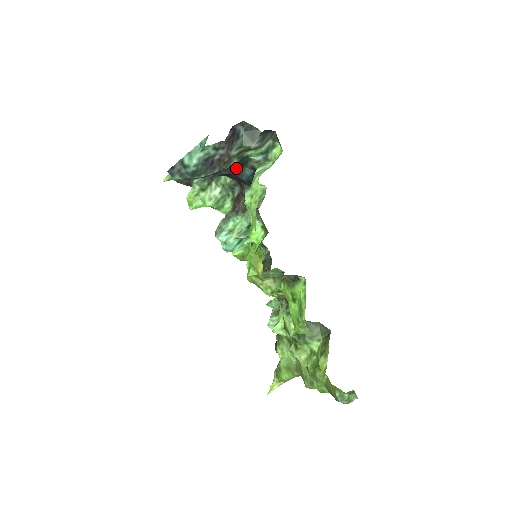
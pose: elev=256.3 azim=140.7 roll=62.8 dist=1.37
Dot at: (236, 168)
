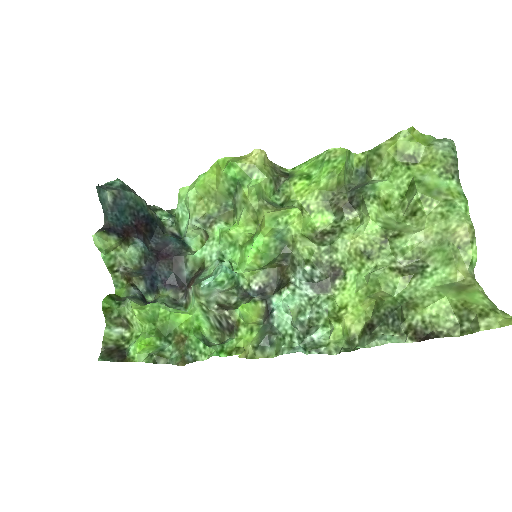
Dot at: (159, 243)
